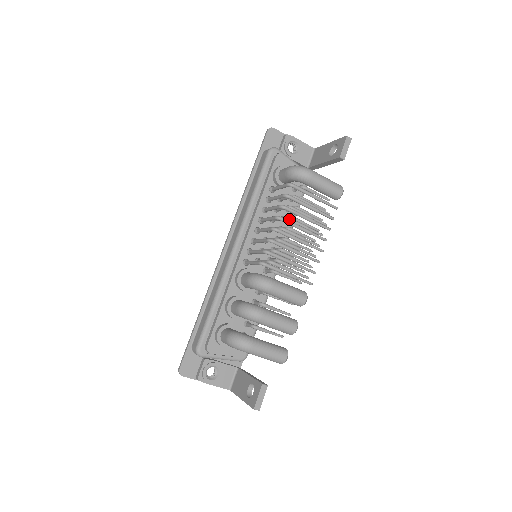
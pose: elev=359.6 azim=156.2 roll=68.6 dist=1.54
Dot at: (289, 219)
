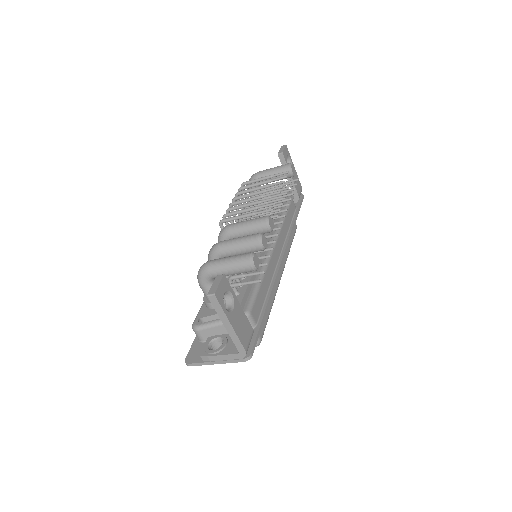
Dot at: (250, 201)
